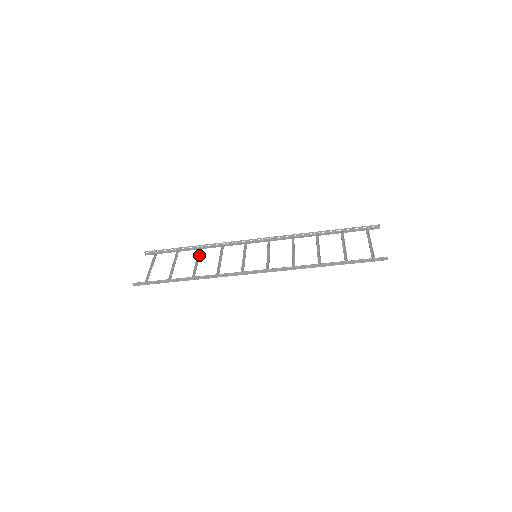
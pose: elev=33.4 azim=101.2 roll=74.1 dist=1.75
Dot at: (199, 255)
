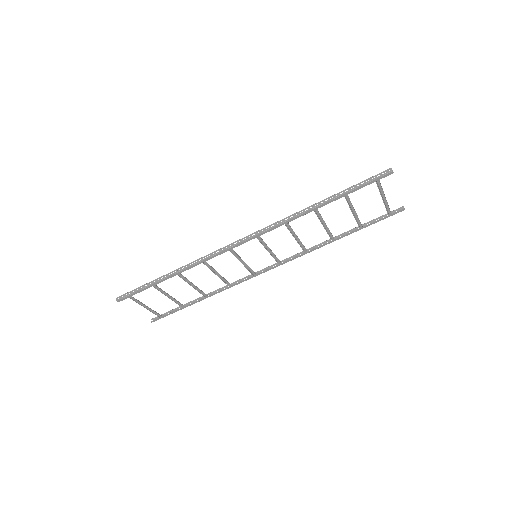
Dot at: (201, 290)
